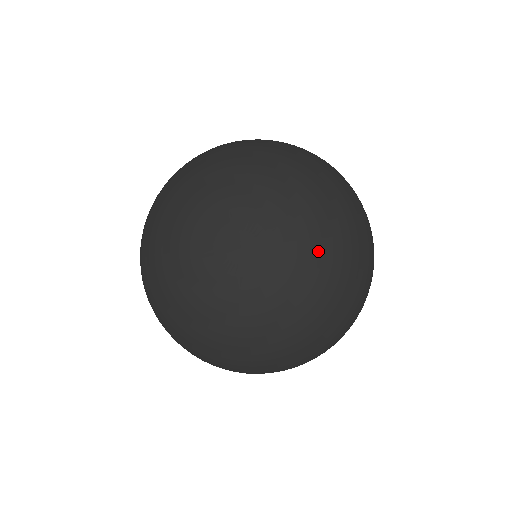
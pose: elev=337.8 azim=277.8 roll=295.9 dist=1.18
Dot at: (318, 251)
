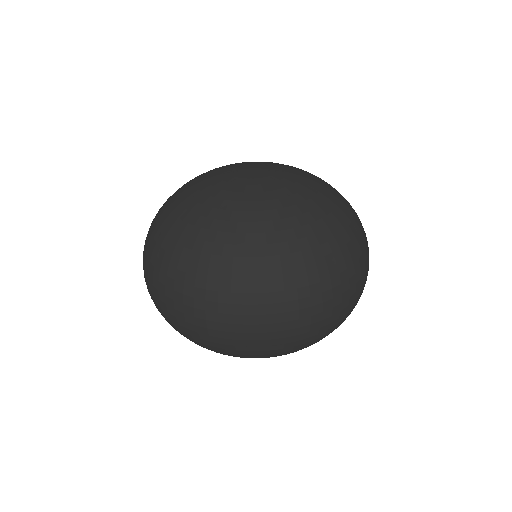
Dot at: (317, 182)
